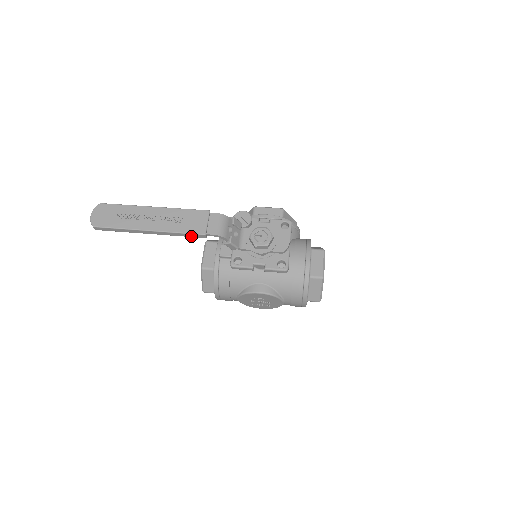
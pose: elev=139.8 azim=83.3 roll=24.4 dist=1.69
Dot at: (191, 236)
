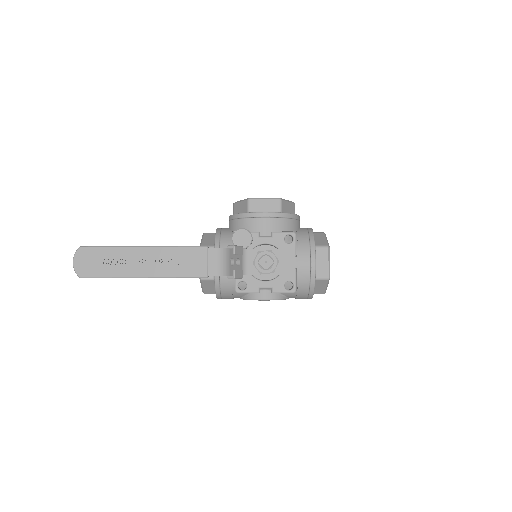
Dot at: (191, 277)
